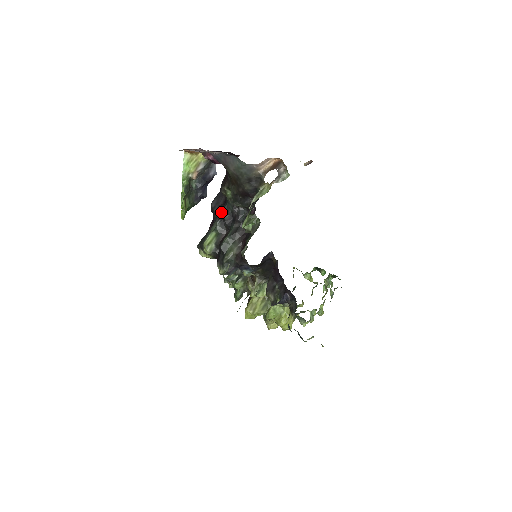
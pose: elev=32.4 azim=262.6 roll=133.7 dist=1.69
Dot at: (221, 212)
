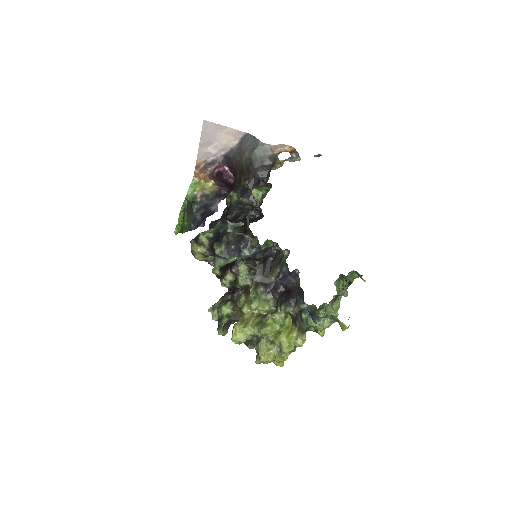
Dot at: occluded
